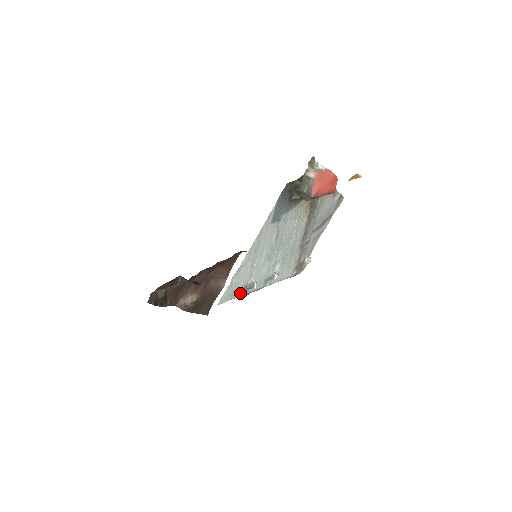
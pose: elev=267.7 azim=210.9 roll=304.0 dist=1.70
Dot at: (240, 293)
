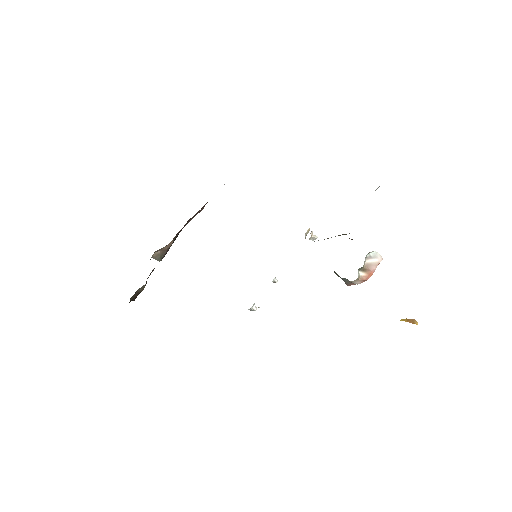
Dot at: occluded
